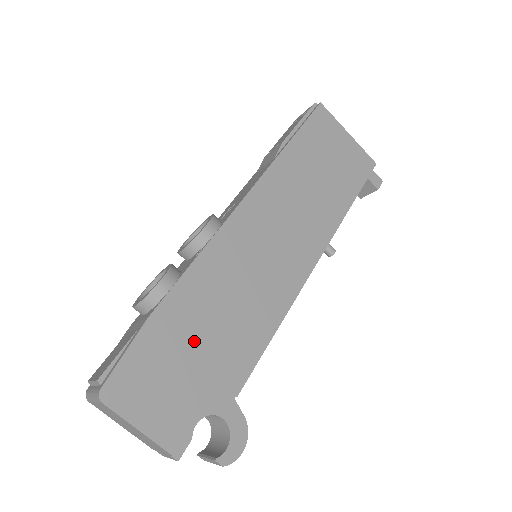
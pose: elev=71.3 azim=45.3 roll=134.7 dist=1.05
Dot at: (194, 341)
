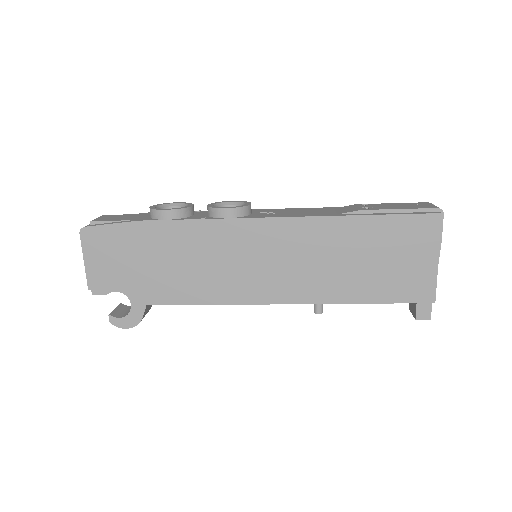
Dot at: (150, 257)
